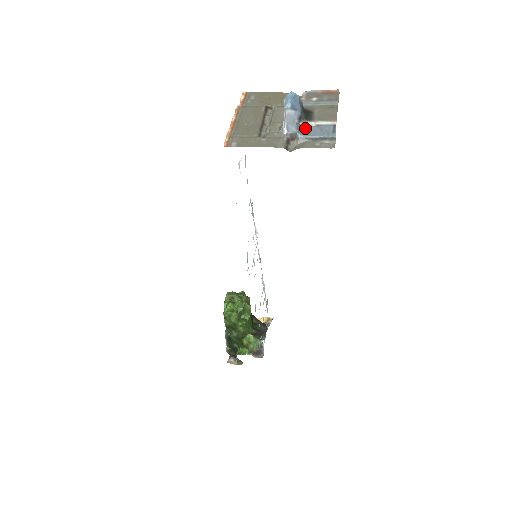
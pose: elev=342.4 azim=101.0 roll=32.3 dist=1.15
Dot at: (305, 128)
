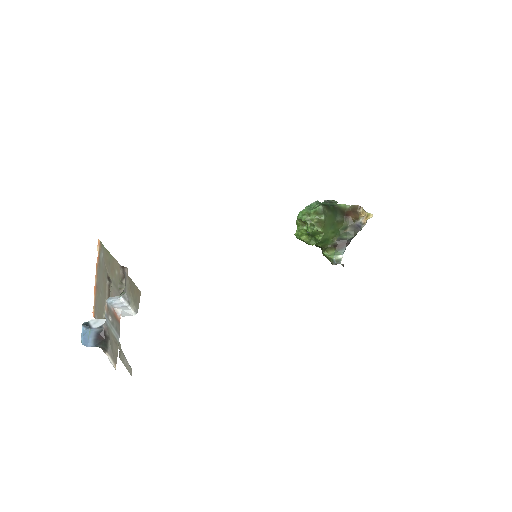
Dot at: occluded
